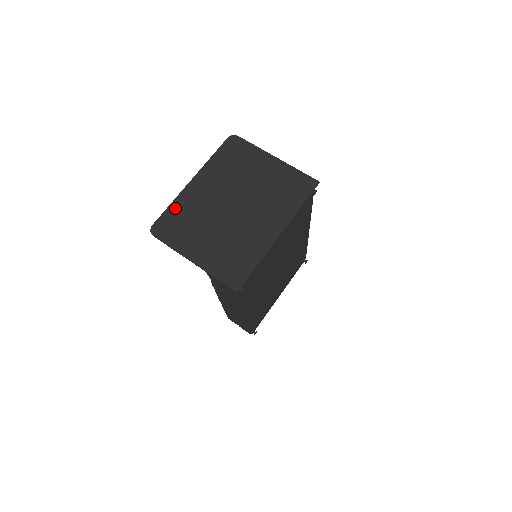
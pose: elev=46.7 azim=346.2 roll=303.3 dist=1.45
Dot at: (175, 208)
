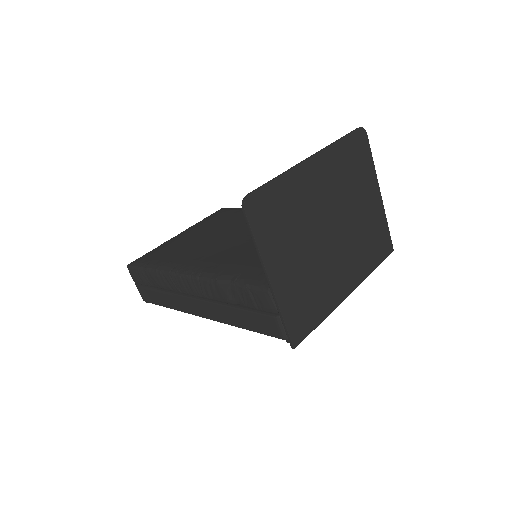
Dot at: (282, 187)
